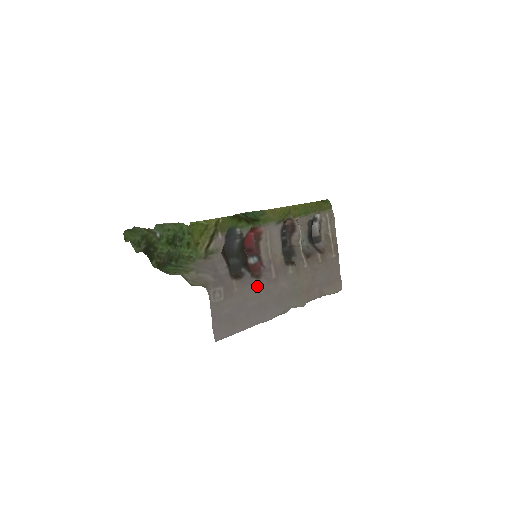
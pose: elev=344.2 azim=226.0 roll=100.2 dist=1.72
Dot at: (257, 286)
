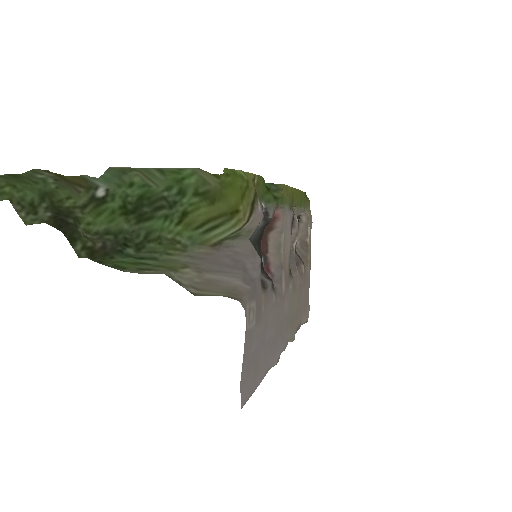
Dot at: (274, 305)
